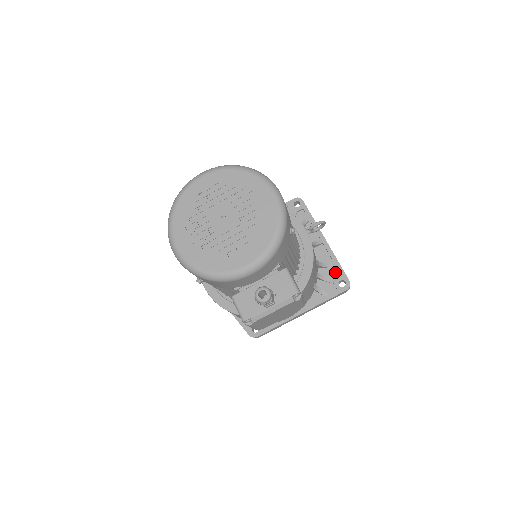
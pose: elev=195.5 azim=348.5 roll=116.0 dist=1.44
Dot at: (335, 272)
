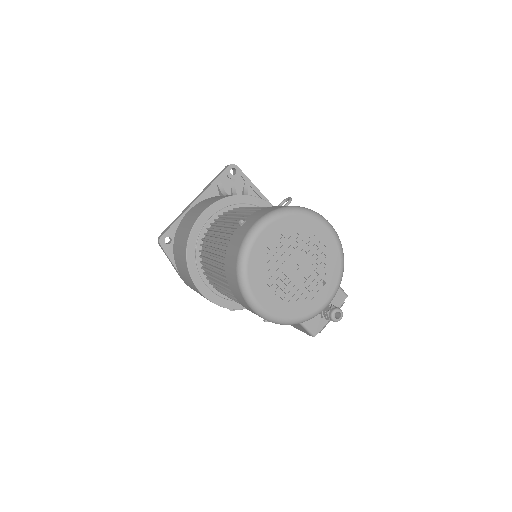
Dot at: occluded
